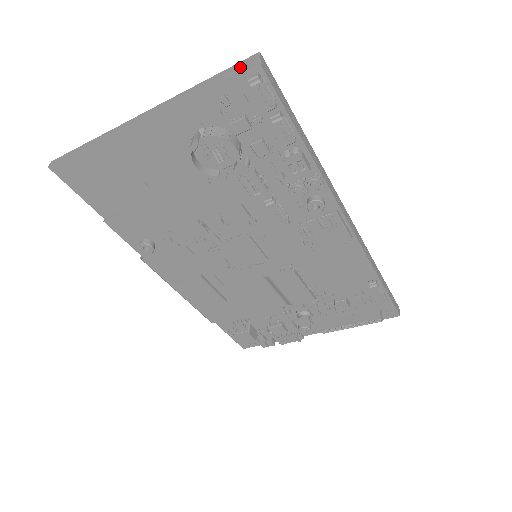
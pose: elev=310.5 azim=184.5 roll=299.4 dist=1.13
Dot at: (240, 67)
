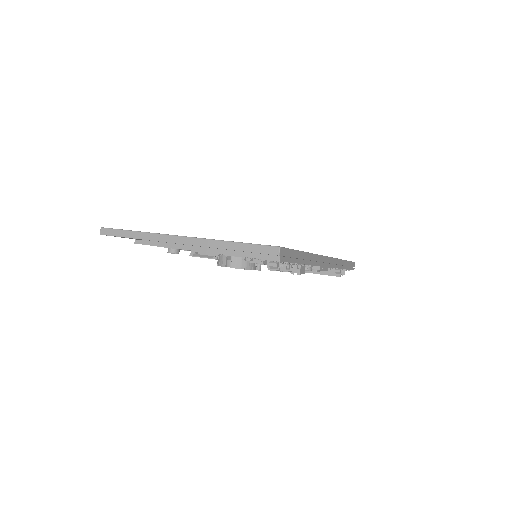
Dot at: occluded
